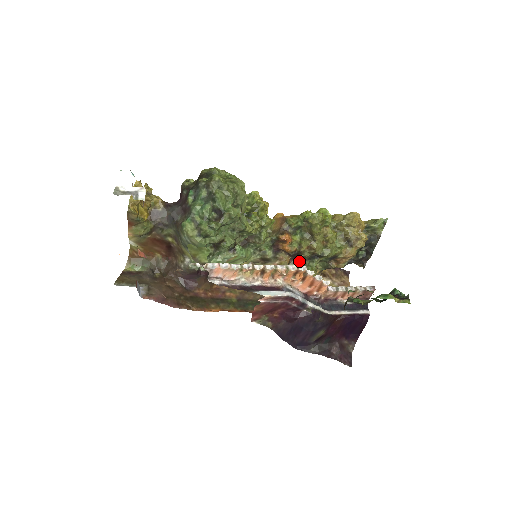
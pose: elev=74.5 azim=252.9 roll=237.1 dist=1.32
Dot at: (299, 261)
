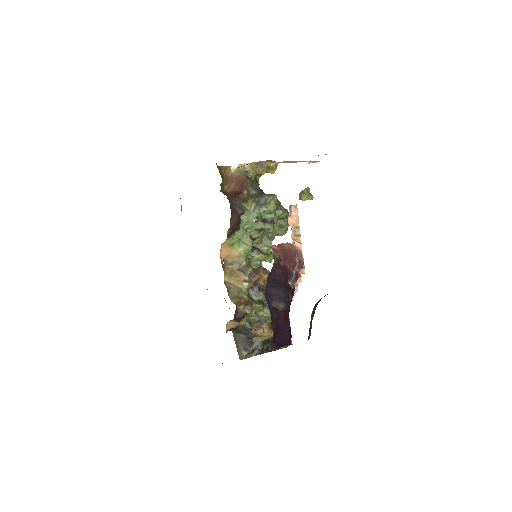
Dot at: (250, 297)
